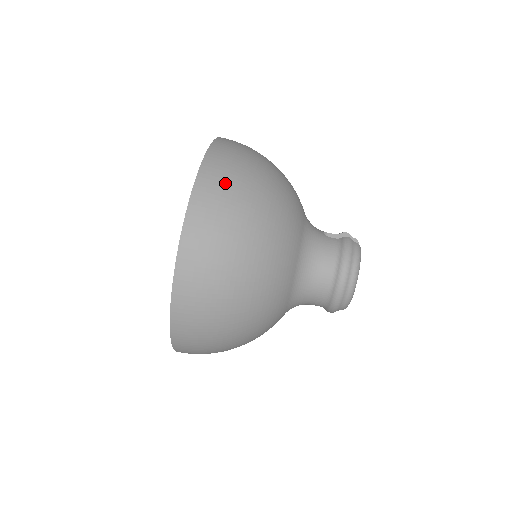
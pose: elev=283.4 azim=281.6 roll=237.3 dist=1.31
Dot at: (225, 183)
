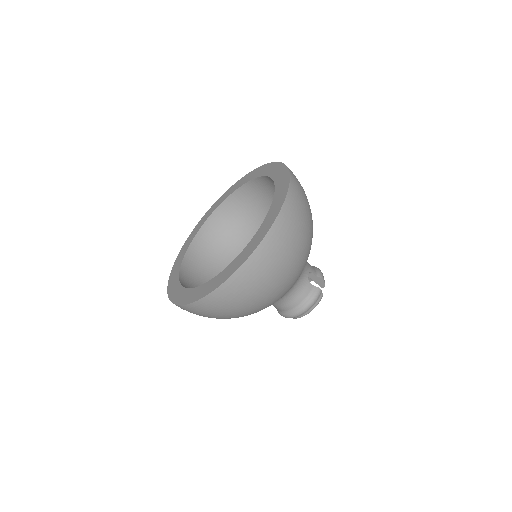
Dot at: (268, 265)
